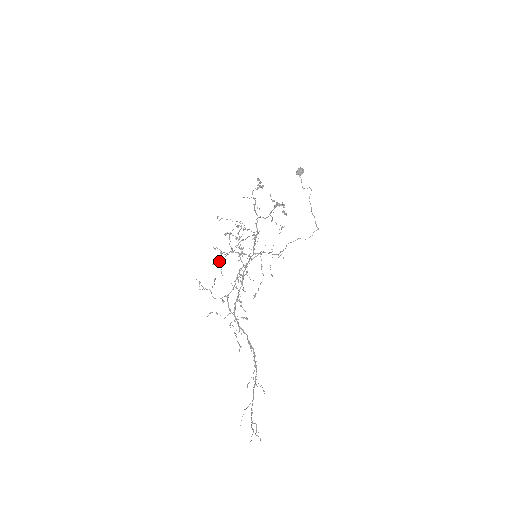
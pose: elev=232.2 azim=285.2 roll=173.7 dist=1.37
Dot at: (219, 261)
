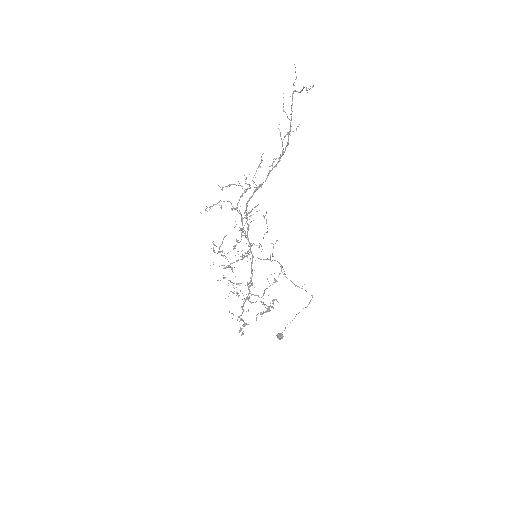
Dot at: (219, 246)
